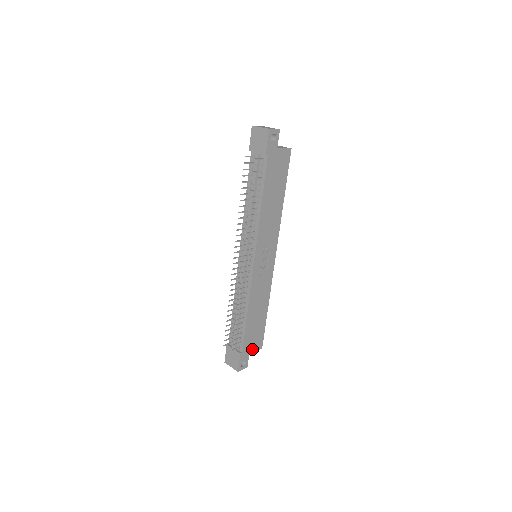
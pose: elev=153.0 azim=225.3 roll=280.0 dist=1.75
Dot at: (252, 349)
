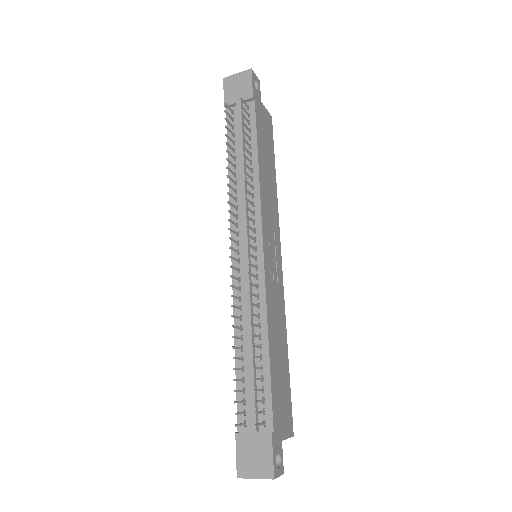
Dot at: (283, 431)
